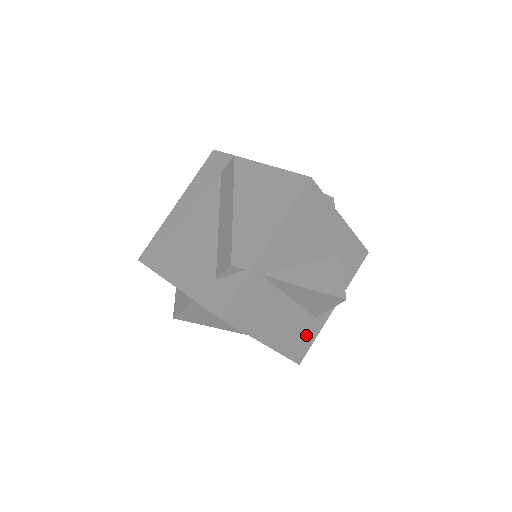
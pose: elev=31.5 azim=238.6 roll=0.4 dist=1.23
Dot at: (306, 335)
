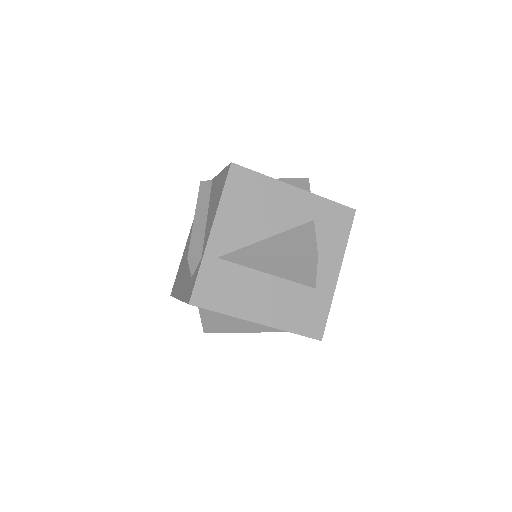
Dot at: (313, 308)
